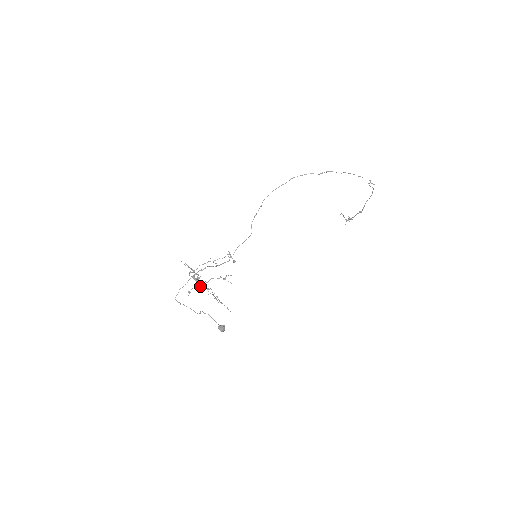
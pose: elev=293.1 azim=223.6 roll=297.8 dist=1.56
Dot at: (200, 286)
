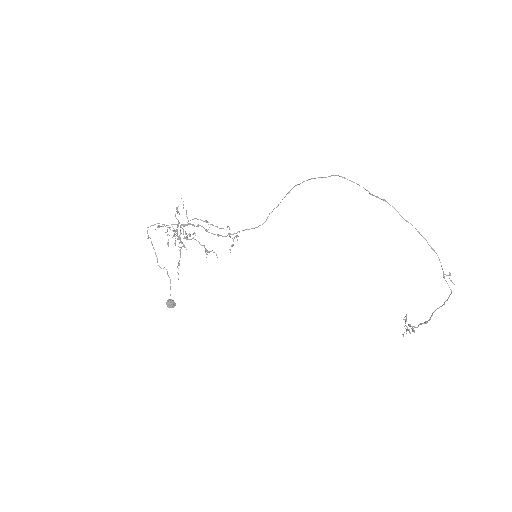
Dot at: occluded
